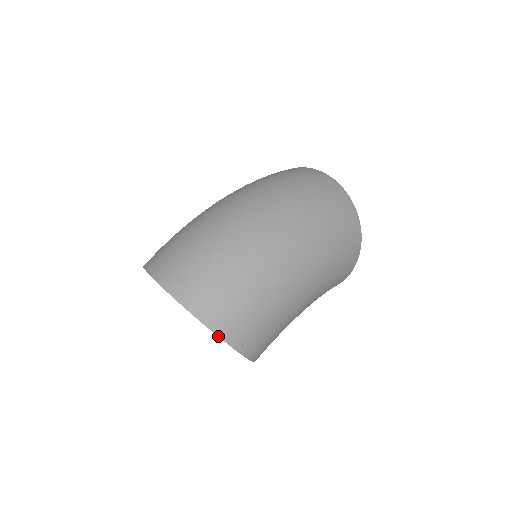
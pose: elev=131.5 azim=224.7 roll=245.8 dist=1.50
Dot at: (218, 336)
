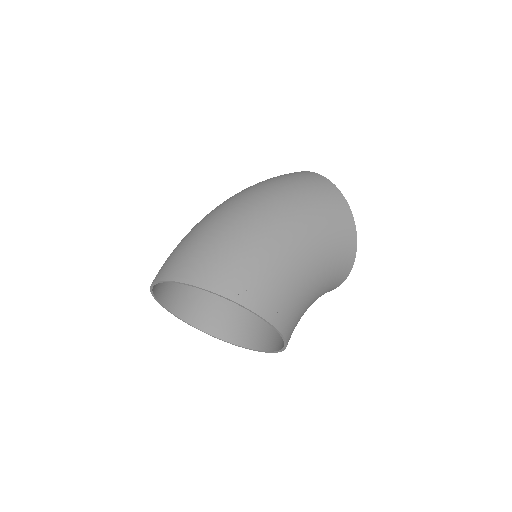
Dot at: (206, 289)
